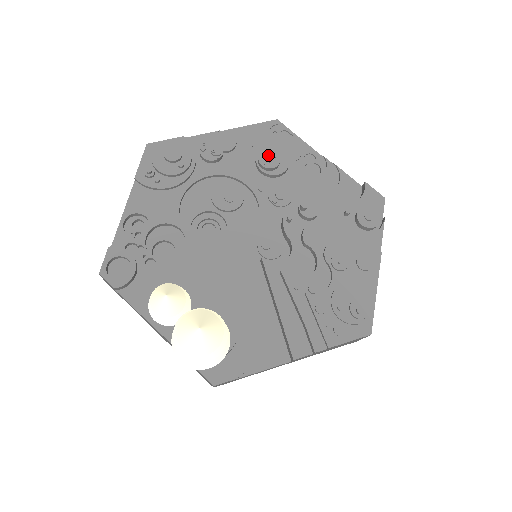
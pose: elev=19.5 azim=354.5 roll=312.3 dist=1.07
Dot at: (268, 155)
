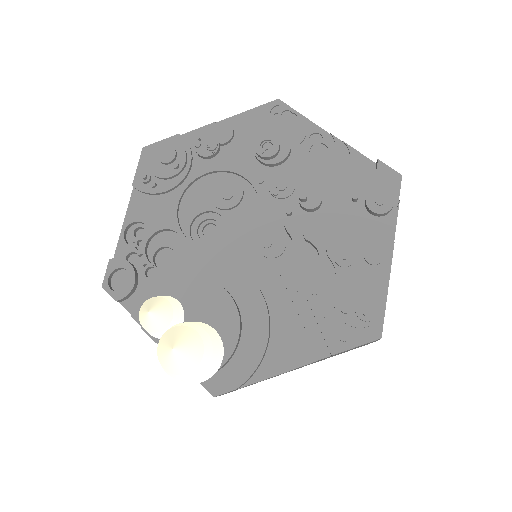
Dot at: (266, 142)
